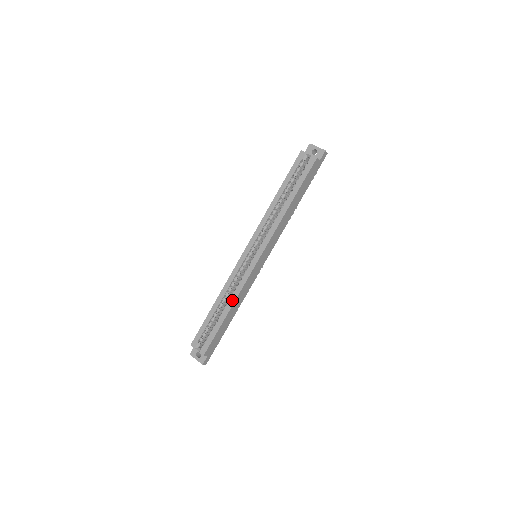
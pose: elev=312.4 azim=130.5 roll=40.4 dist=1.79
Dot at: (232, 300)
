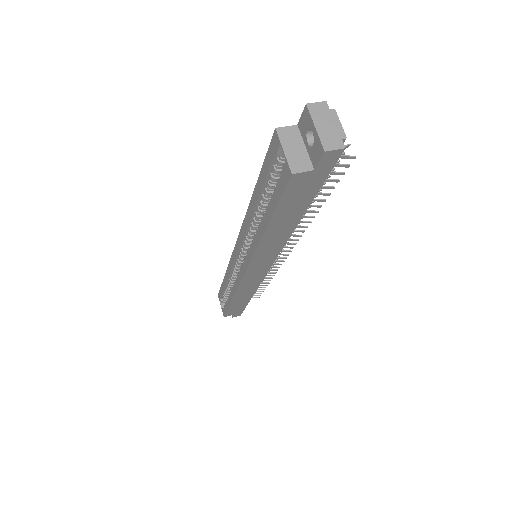
Dot at: (232, 292)
